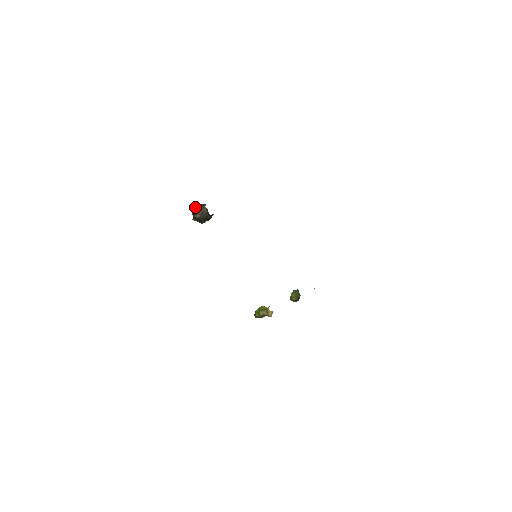
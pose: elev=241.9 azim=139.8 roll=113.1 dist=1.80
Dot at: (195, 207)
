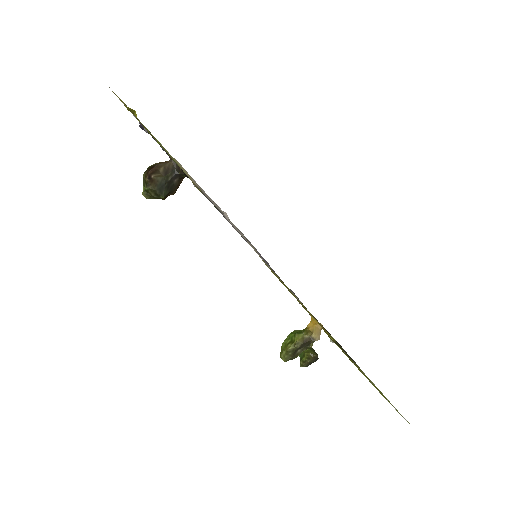
Dot at: (150, 166)
